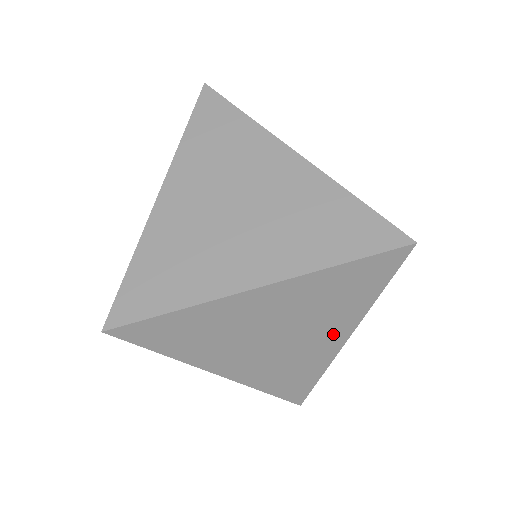
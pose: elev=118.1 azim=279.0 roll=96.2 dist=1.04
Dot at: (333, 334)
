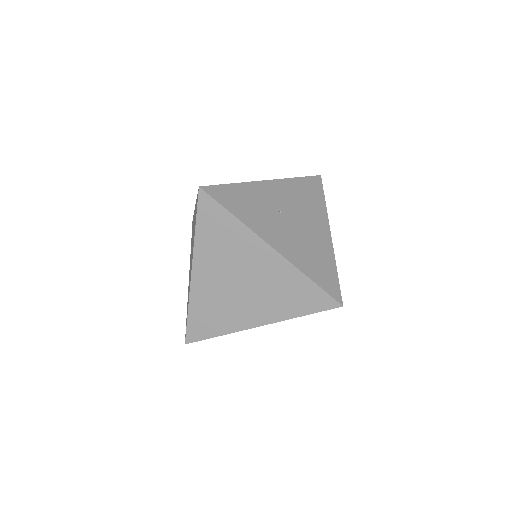
Dot at: occluded
